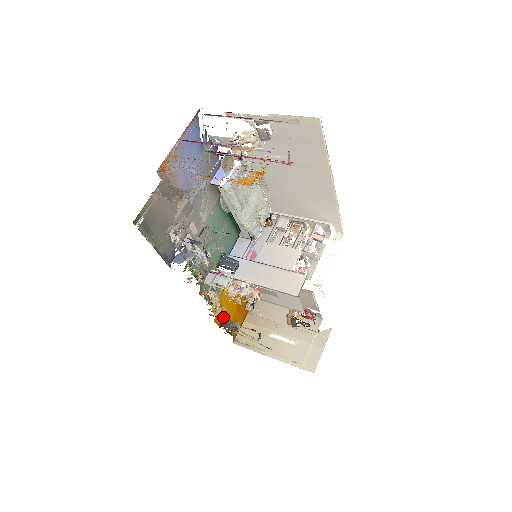
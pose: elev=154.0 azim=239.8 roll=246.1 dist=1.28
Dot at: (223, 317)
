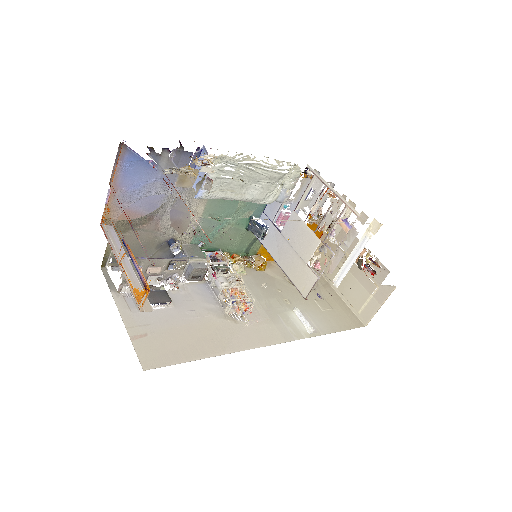
Dot at: (265, 269)
